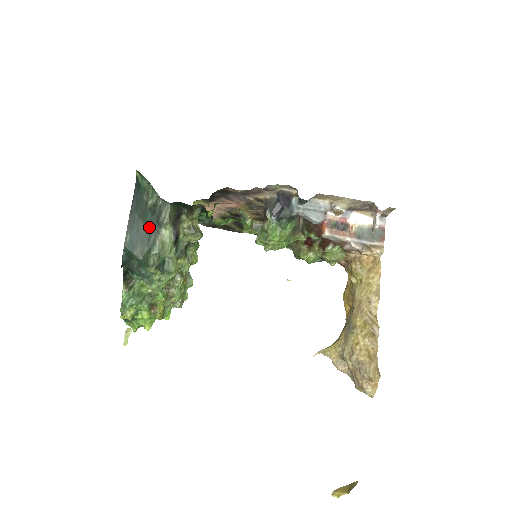
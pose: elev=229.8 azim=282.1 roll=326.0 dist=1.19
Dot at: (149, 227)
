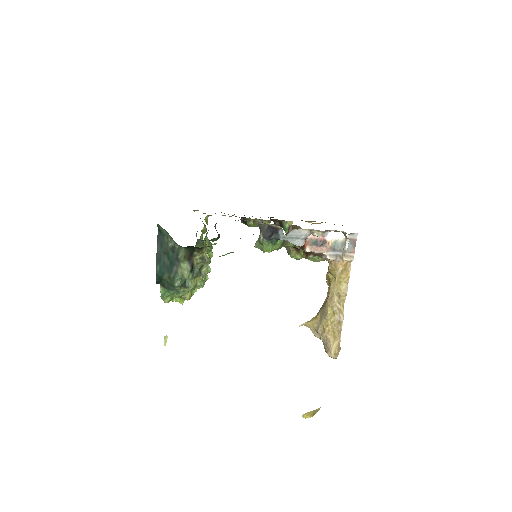
Dot at: (172, 261)
